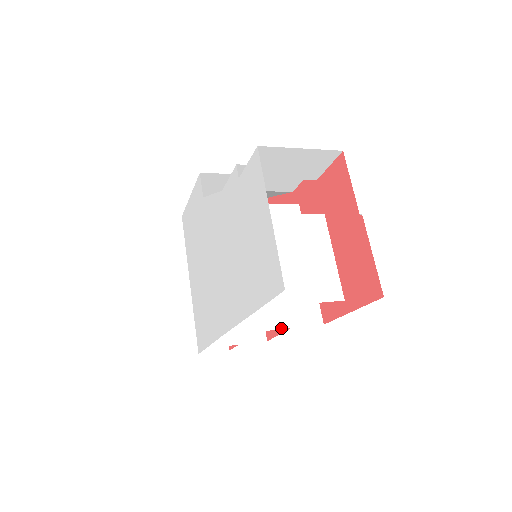
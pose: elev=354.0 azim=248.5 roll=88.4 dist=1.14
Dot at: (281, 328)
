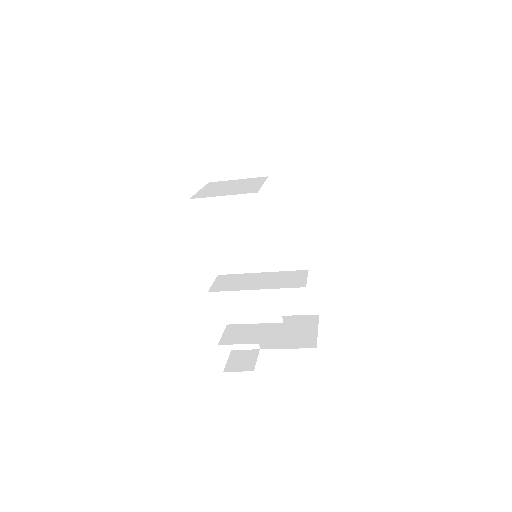
Dot at: occluded
